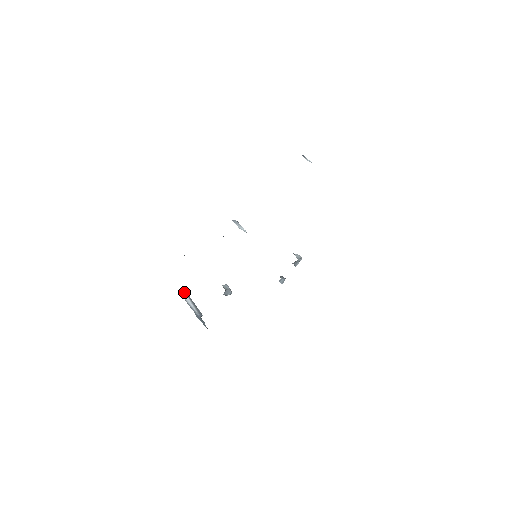
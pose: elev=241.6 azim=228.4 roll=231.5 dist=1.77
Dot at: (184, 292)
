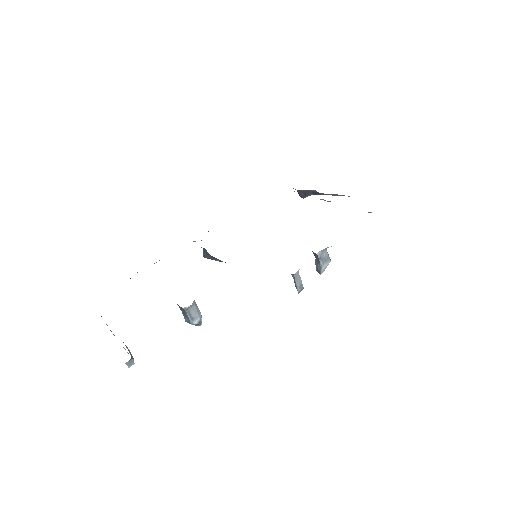
Dot at: occluded
